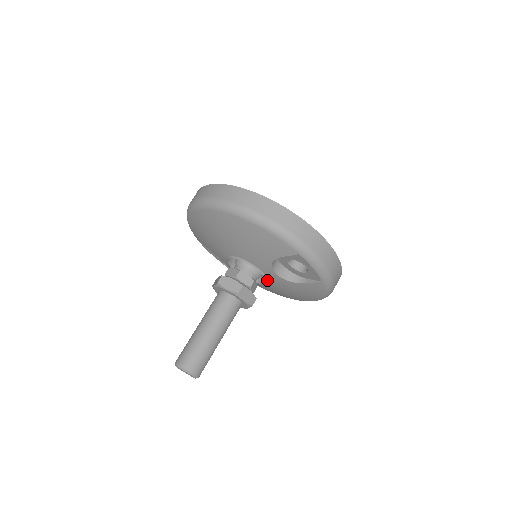
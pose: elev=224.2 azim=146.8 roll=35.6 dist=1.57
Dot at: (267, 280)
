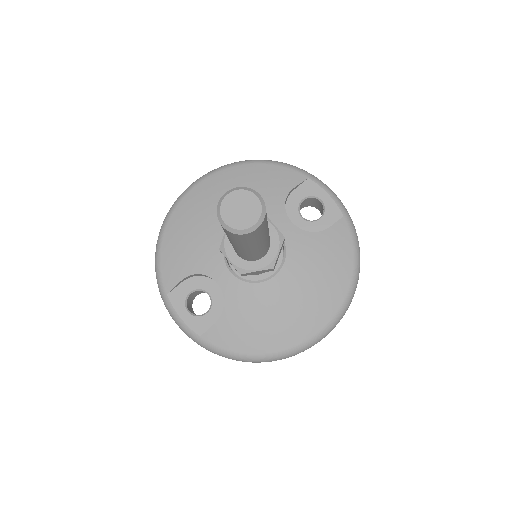
Dot at: (284, 247)
